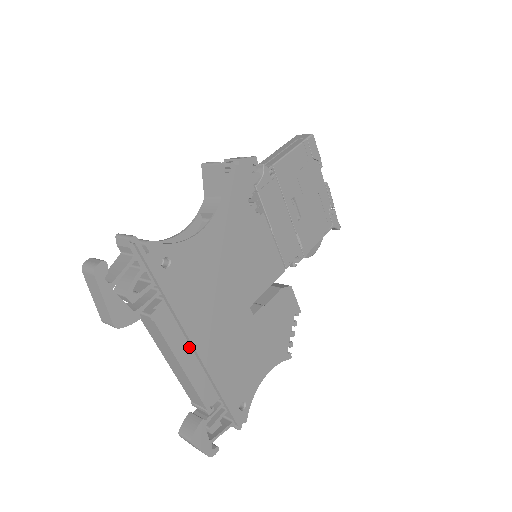
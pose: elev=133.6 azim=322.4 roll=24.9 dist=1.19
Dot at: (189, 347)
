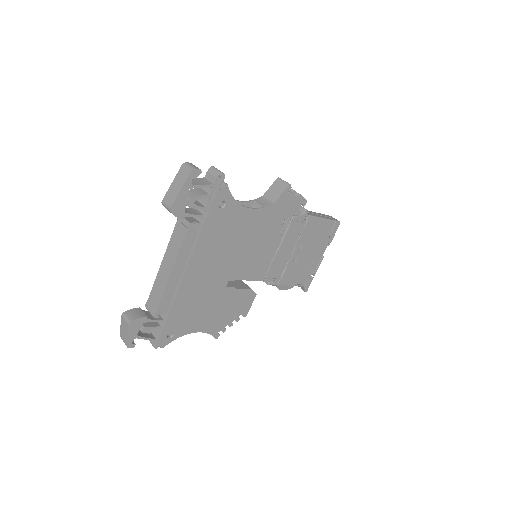
Dot at: (184, 265)
